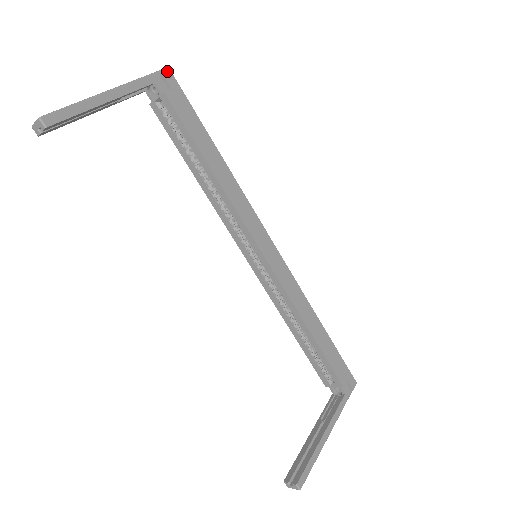
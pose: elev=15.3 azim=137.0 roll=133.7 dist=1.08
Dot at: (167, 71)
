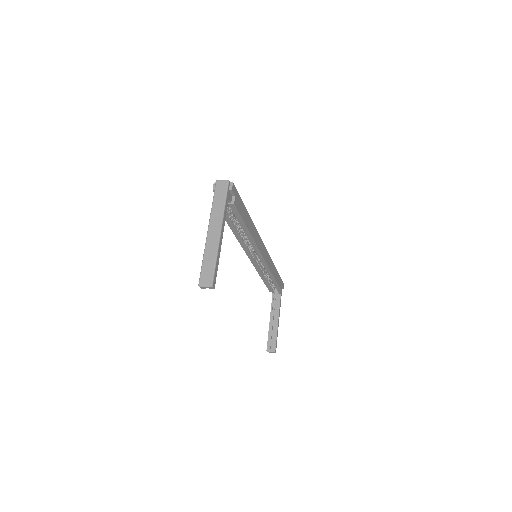
Dot at: (232, 185)
